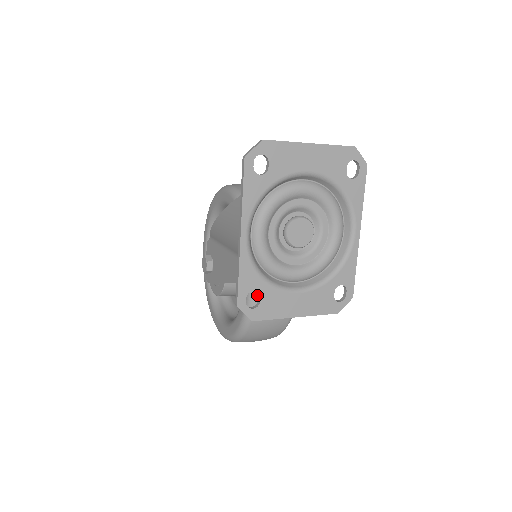
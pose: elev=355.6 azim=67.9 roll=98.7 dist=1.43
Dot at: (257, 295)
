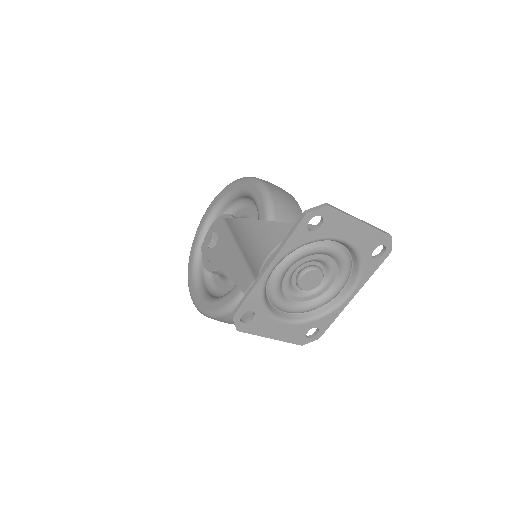
Dot at: occluded
